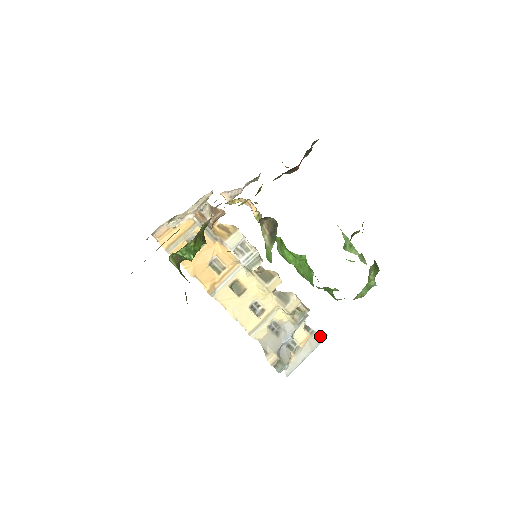
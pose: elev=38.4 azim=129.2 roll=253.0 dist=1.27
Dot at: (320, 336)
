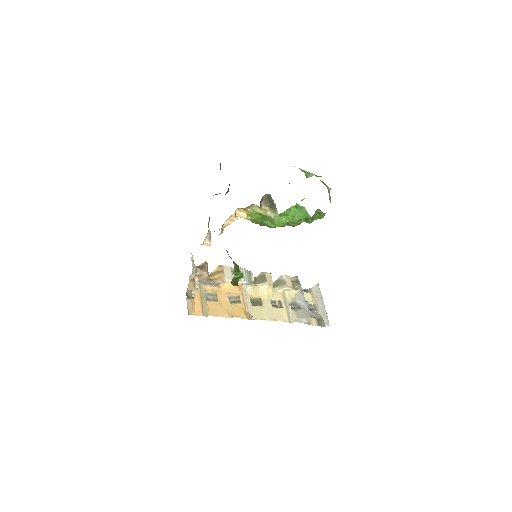
Dot at: (315, 288)
